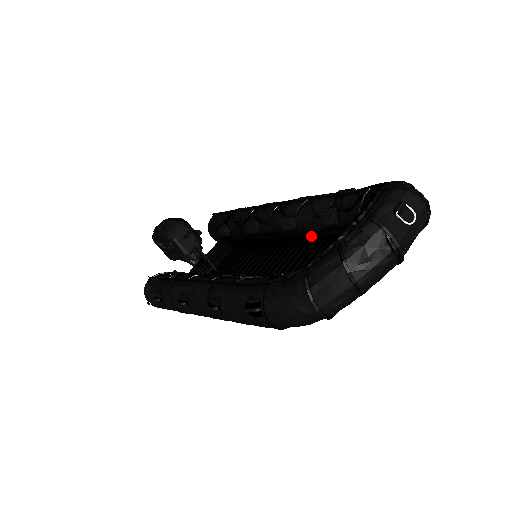
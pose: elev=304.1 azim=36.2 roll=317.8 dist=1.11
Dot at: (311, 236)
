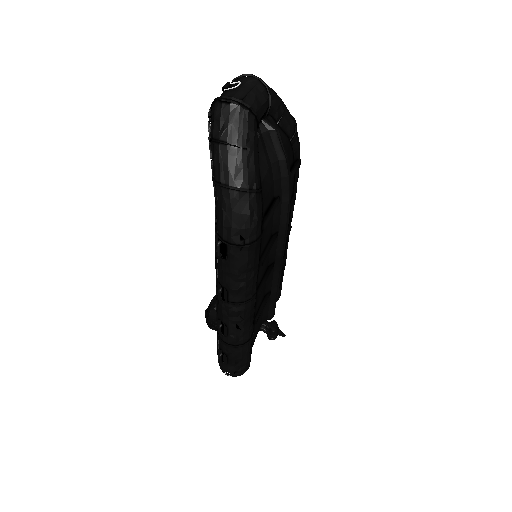
Dot at: occluded
